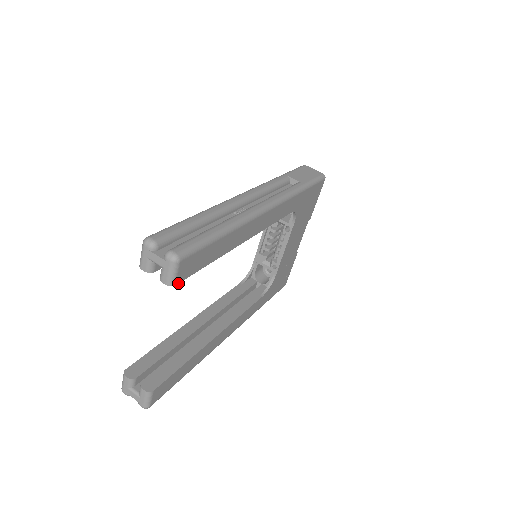
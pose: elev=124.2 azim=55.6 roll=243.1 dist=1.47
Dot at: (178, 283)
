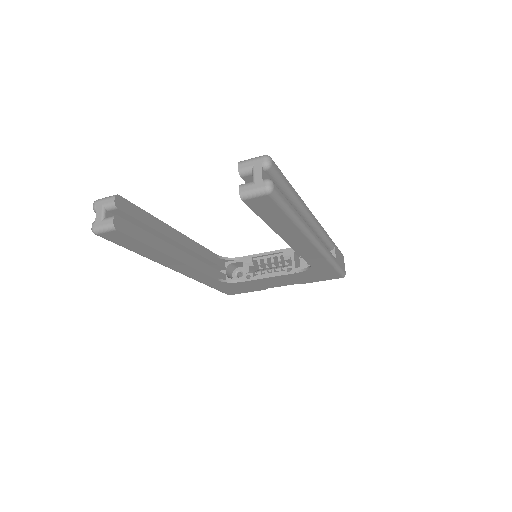
Dot at: (244, 202)
